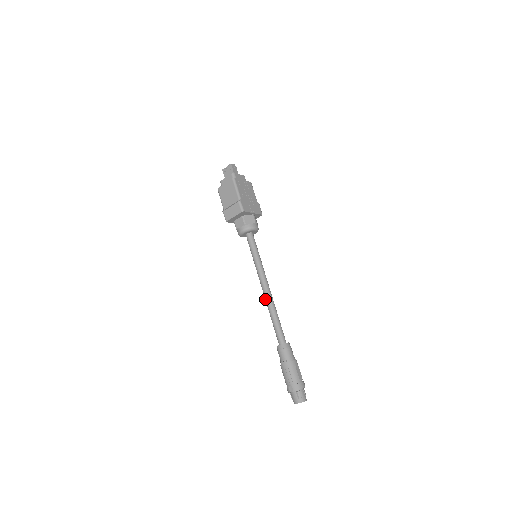
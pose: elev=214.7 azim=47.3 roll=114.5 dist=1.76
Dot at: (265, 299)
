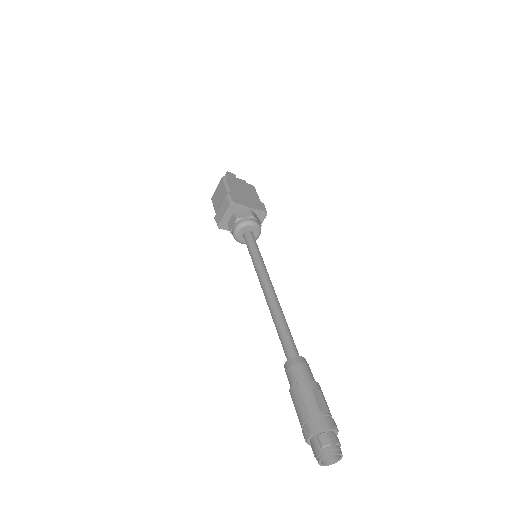
Dot at: (267, 304)
